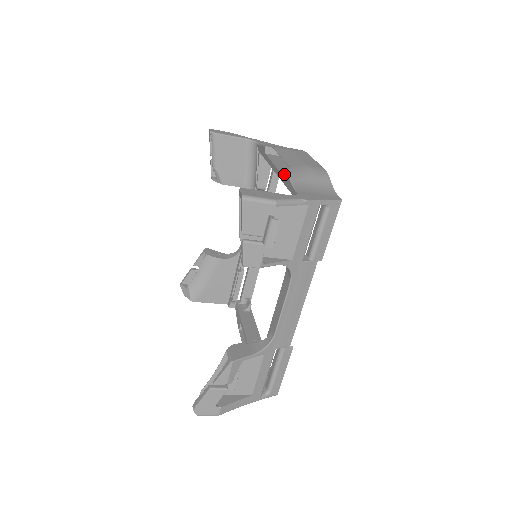
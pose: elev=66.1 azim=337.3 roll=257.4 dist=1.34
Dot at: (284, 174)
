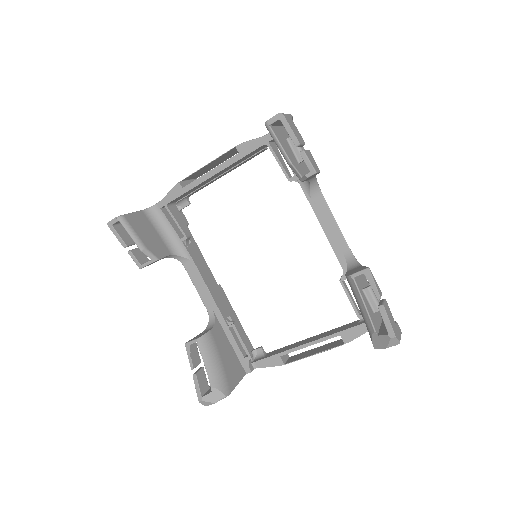
Dot at: (238, 149)
